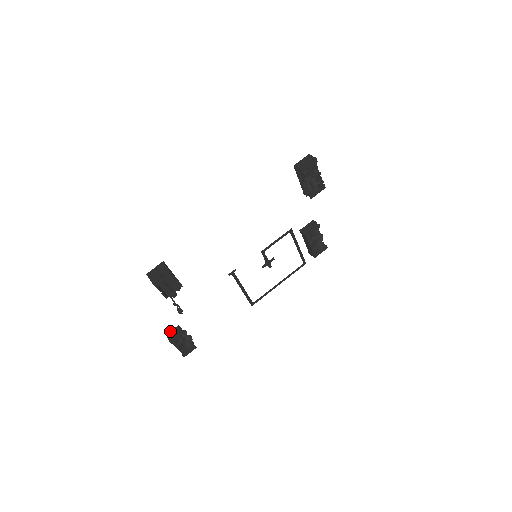
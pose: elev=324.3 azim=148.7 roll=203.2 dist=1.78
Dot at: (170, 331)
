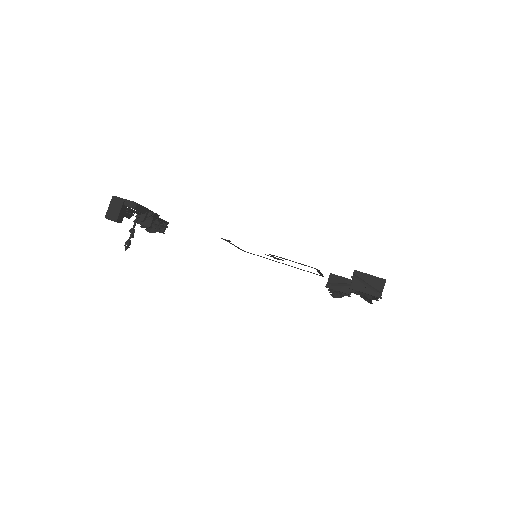
Dot at: occluded
